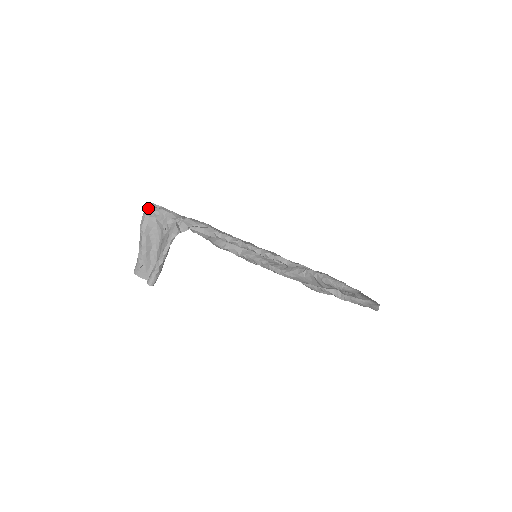
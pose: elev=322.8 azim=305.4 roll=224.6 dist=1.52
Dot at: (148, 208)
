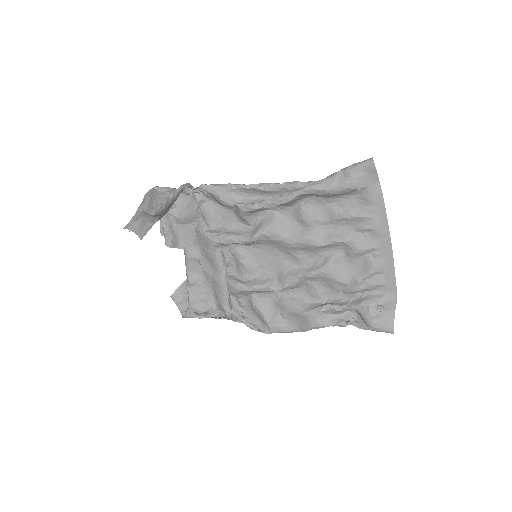
Dot at: (157, 186)
